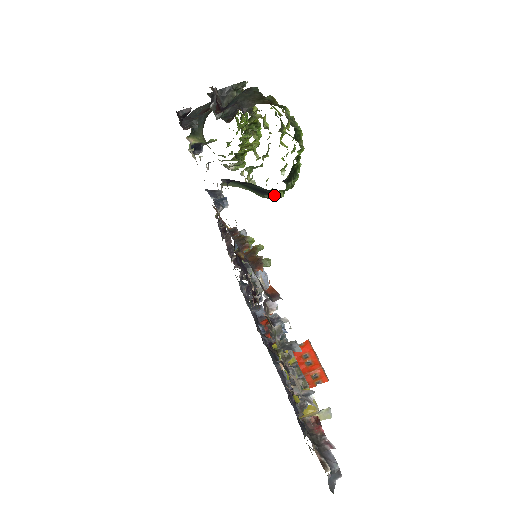
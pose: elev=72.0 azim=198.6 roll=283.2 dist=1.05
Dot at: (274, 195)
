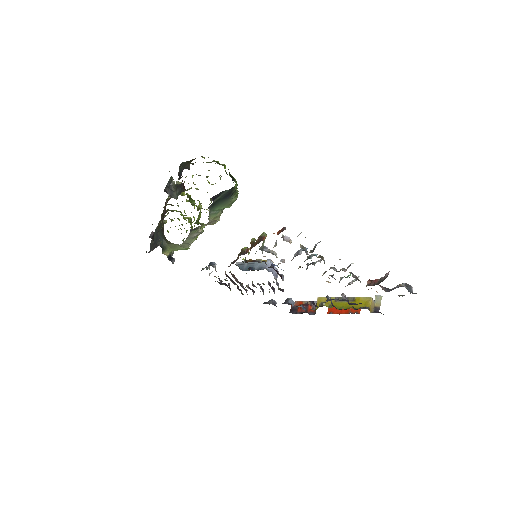
Dot at: (234, 194)
